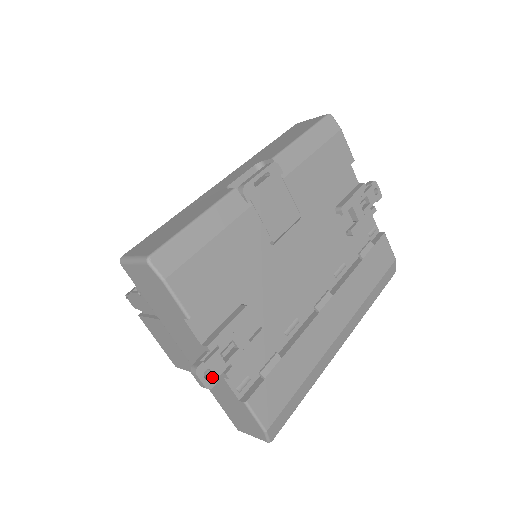
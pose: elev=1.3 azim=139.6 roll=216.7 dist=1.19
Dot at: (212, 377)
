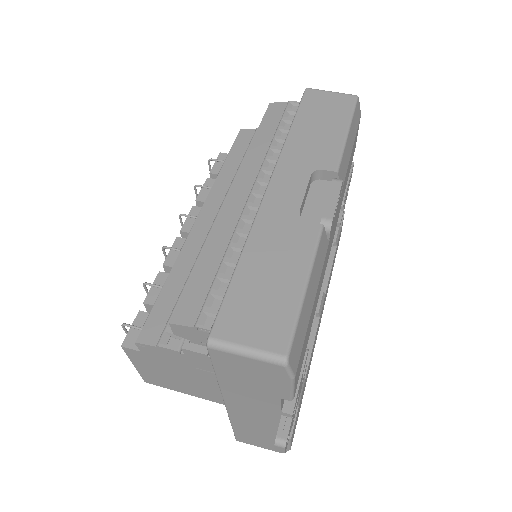
Dot at: (288, 439)
